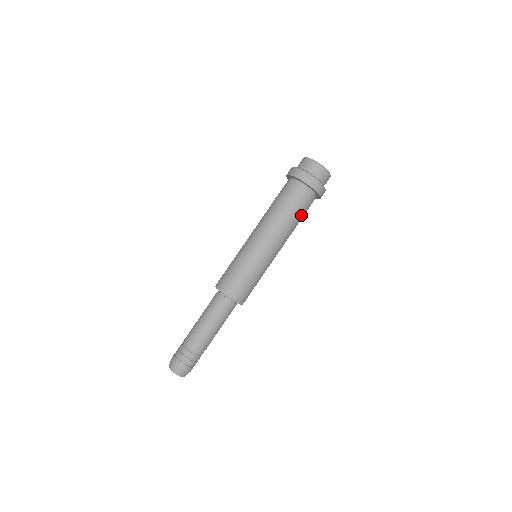
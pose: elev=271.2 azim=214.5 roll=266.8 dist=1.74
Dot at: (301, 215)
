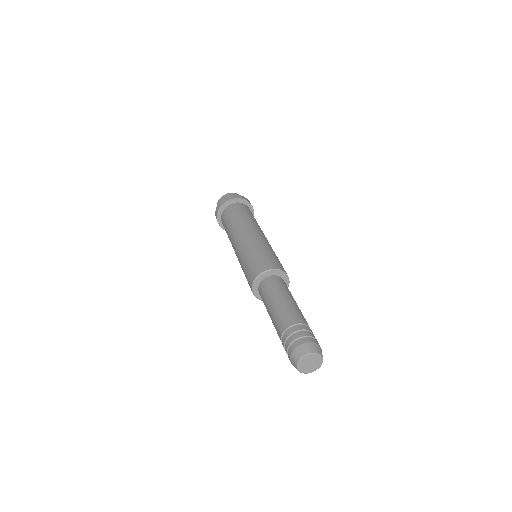
Dot at: (250, 215)
